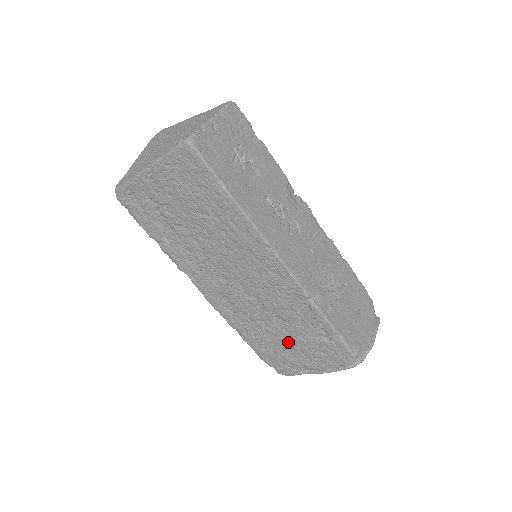
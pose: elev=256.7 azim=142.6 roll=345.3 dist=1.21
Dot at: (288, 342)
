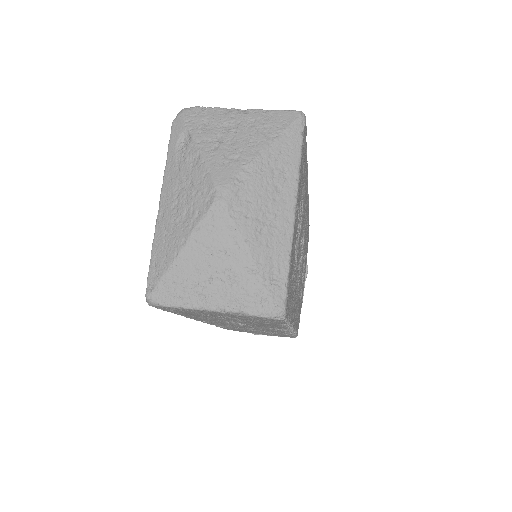
Dot at: occluded
